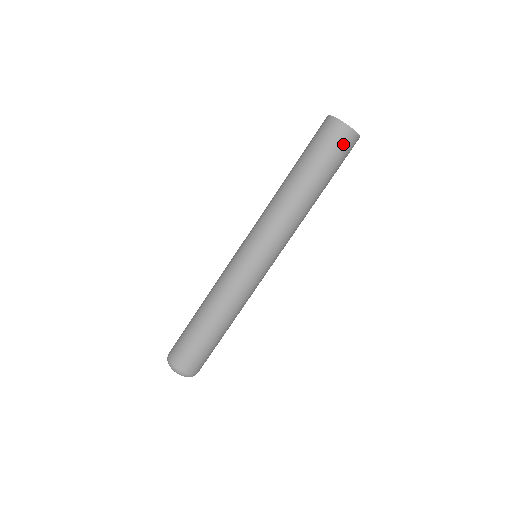
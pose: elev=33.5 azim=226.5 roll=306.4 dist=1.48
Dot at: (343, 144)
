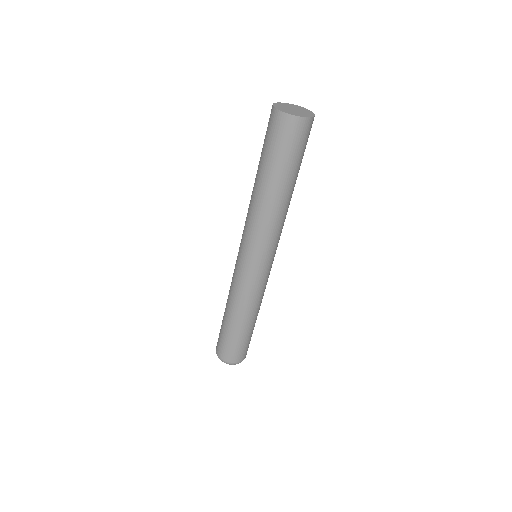
Dot at: (300, 136)
